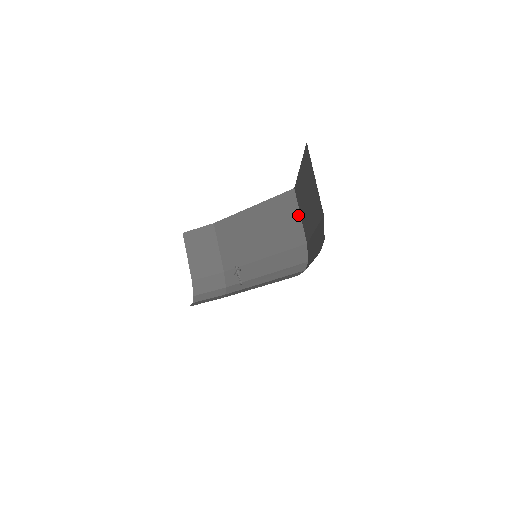
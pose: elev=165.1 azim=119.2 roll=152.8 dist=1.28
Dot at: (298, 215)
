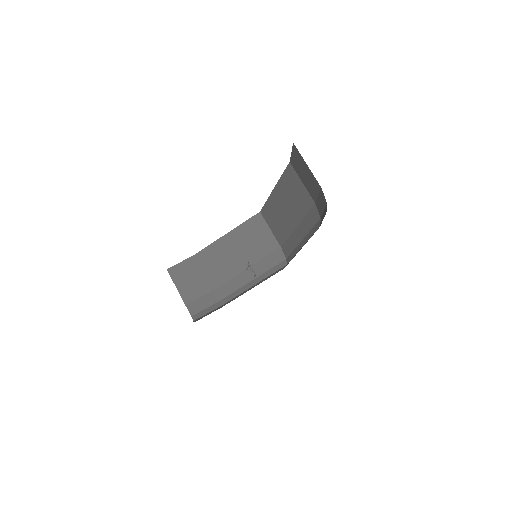
Dot at: (268, 229)
